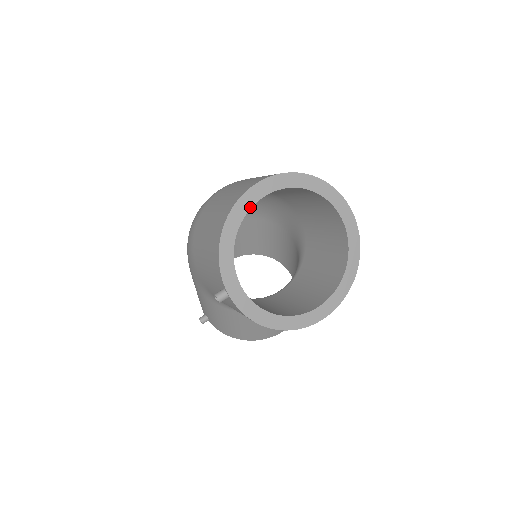
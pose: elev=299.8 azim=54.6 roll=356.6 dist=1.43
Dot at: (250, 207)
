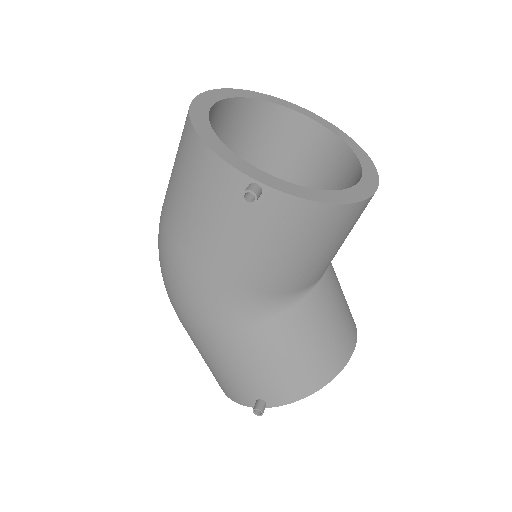
Dot at: (207, 112)
